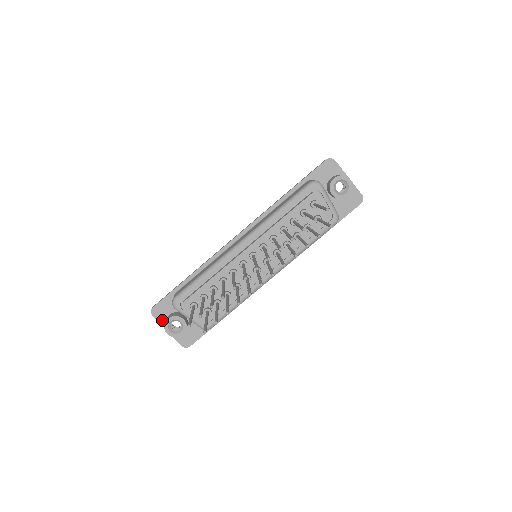
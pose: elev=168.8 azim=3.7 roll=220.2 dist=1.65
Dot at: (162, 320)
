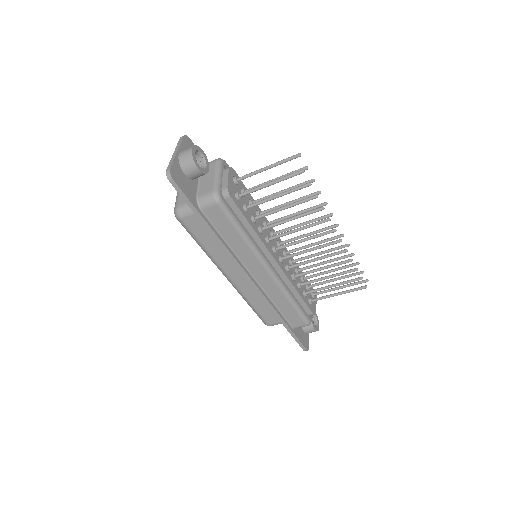
Dot at: (184, 147)
